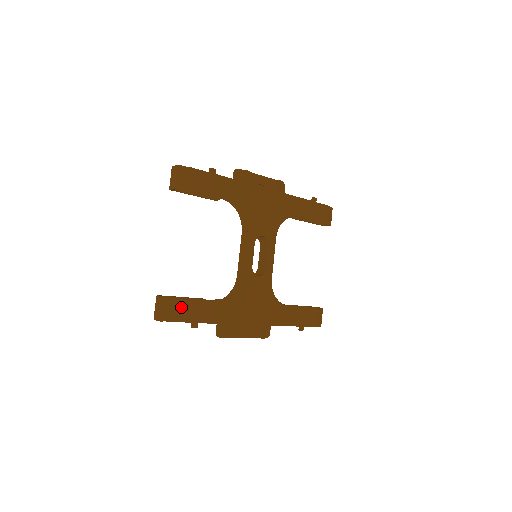
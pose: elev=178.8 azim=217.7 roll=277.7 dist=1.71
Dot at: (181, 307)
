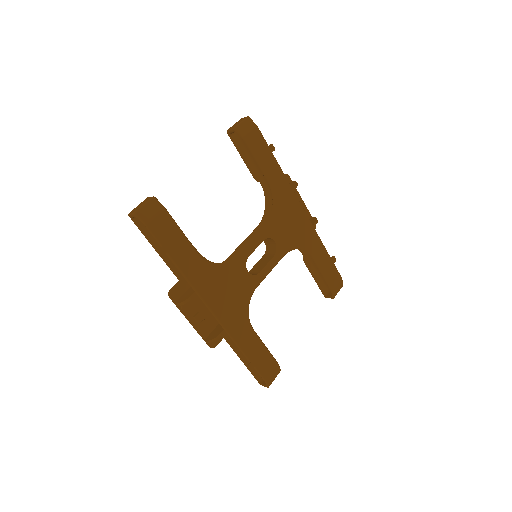
Dot at: (164, 221)
